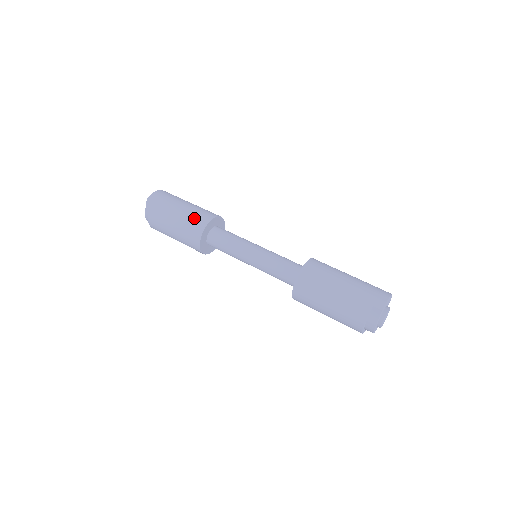
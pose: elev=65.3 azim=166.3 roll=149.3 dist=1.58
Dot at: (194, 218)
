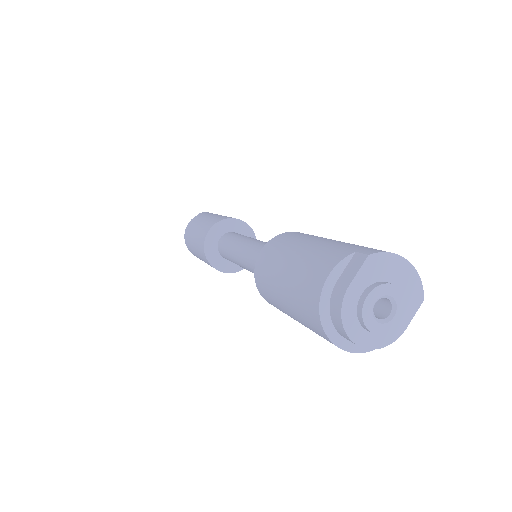
Dot at: (221, 216)
